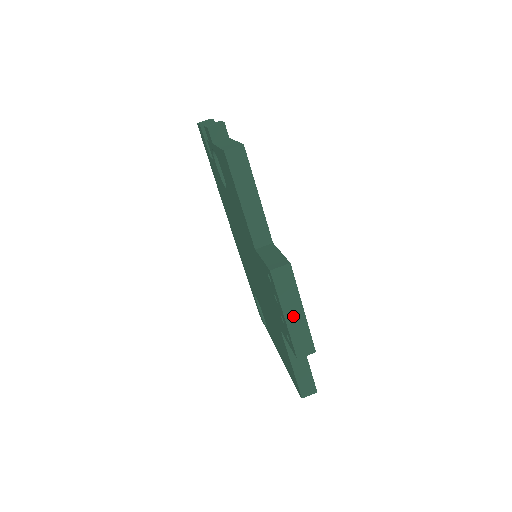
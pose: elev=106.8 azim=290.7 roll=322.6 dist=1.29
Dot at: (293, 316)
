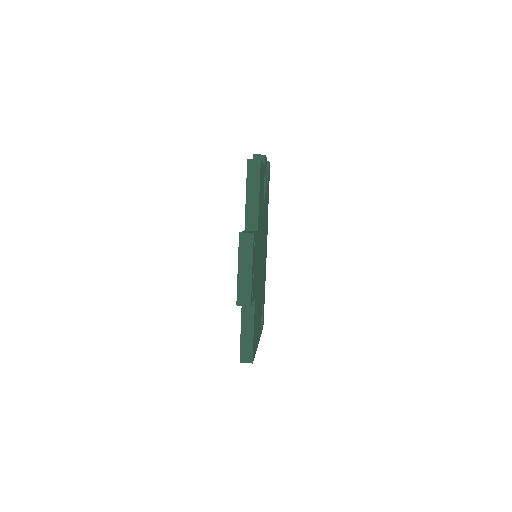
Dot at: (244, 271)
